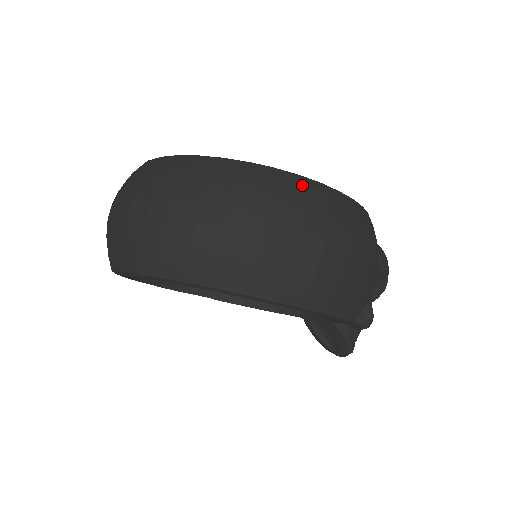
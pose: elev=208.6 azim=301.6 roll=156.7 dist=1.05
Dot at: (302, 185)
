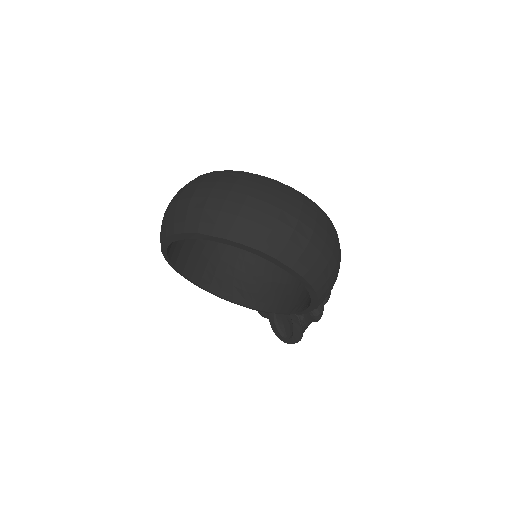
Dot at: (317, 208)
